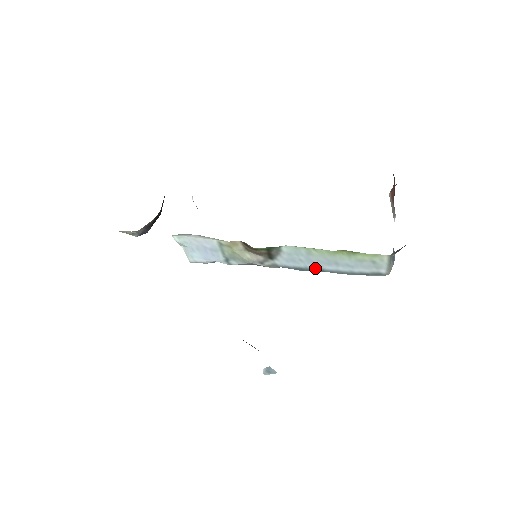
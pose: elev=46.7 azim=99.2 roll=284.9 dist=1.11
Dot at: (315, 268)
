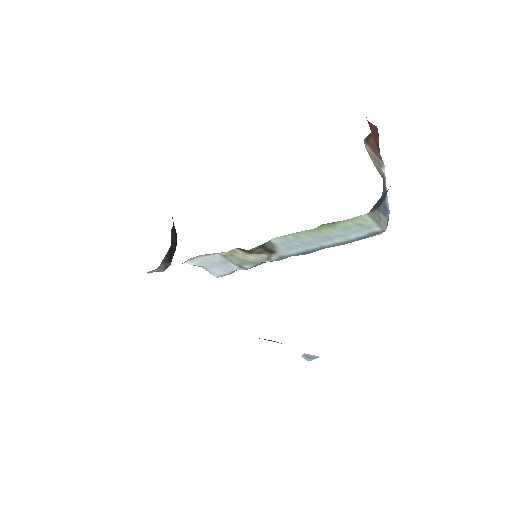
Dot at: (315, 248)
